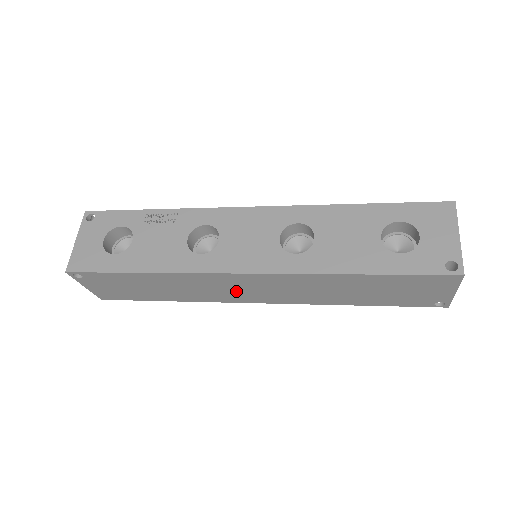
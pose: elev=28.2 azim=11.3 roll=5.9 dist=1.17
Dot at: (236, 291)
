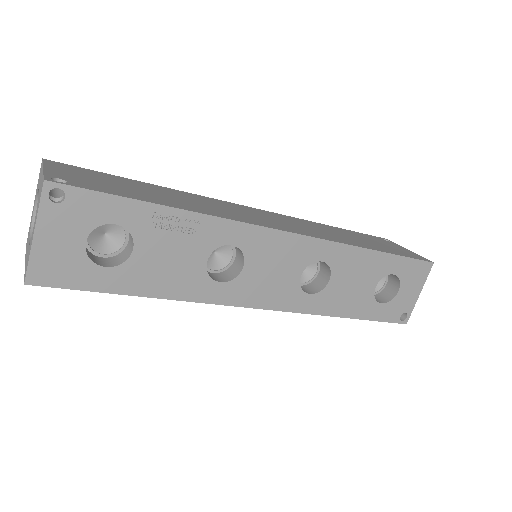
Dot at: occluded
